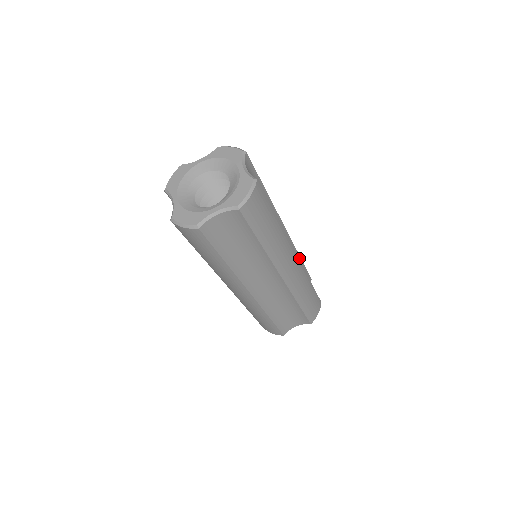
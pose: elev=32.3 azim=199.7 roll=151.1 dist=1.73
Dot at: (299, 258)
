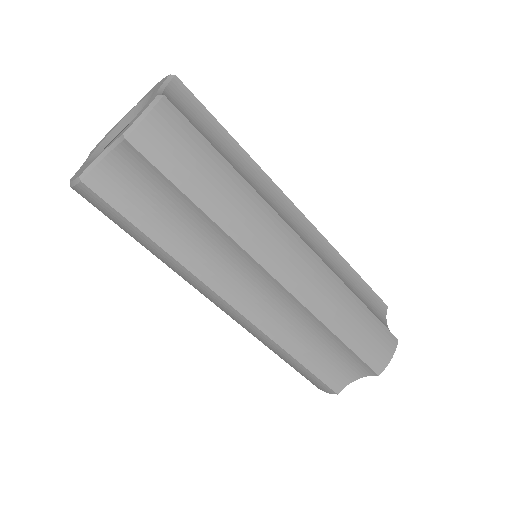
Dot at: (346, 266)
